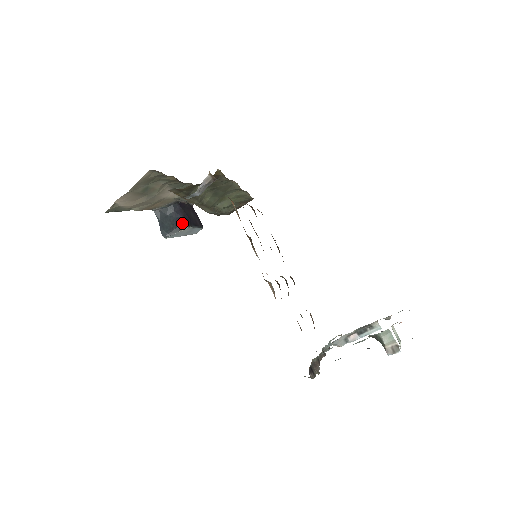
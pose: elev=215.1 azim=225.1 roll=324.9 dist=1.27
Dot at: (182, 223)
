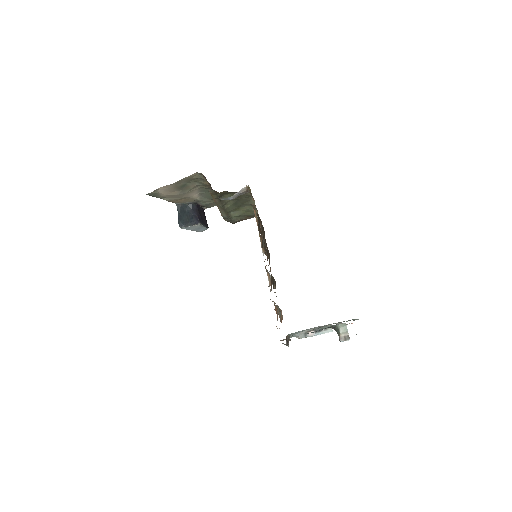
Dot at: (196, 220)
